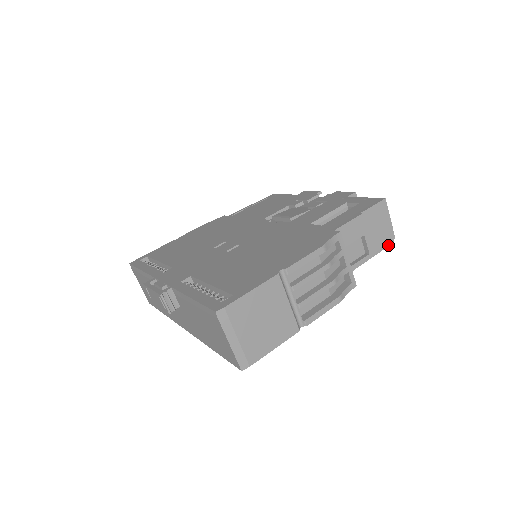
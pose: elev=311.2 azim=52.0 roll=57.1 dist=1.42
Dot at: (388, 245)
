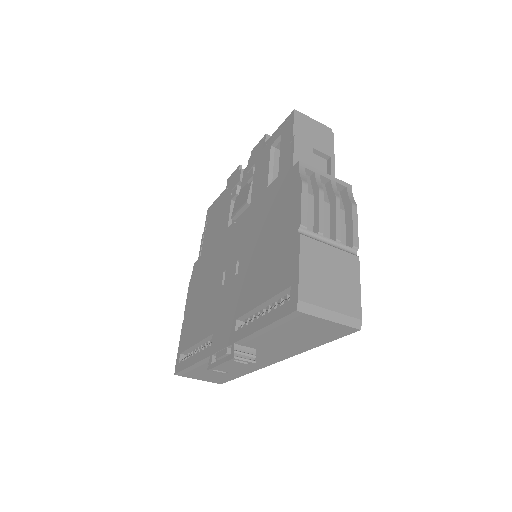
Dot at: (333, 139)
